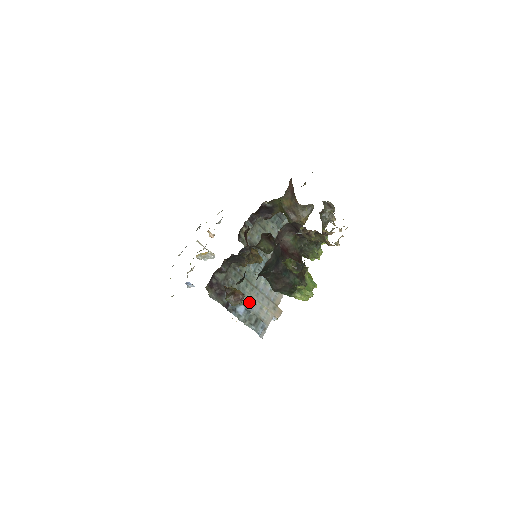
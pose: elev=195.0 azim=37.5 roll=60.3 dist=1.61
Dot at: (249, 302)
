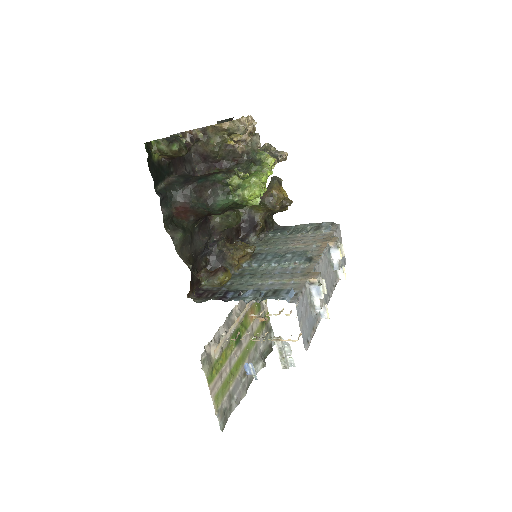
Dot at: (261, 287)
